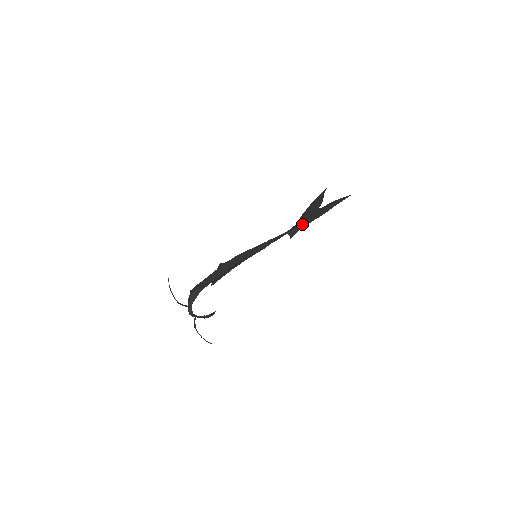
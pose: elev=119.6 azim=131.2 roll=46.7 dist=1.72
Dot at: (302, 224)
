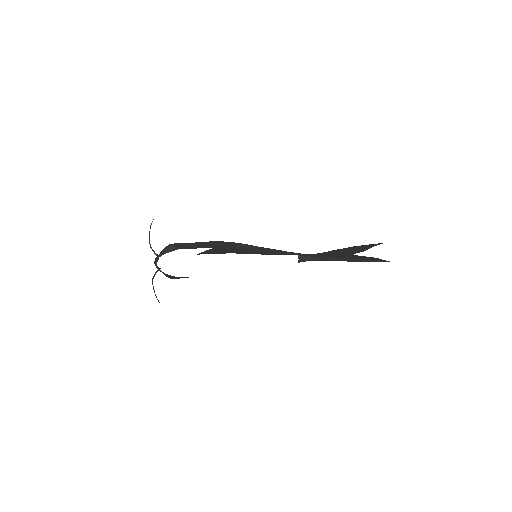
Dot at: (320, 256)
